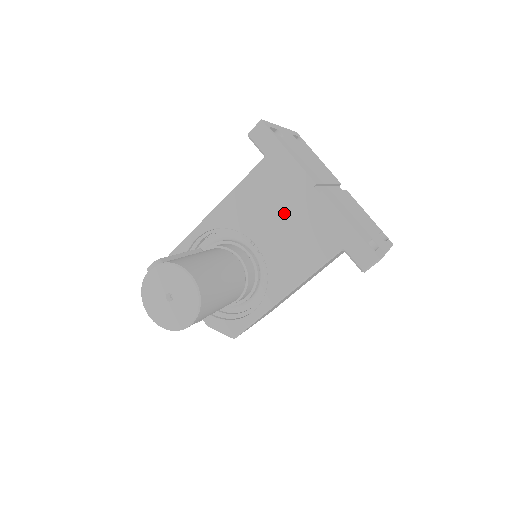
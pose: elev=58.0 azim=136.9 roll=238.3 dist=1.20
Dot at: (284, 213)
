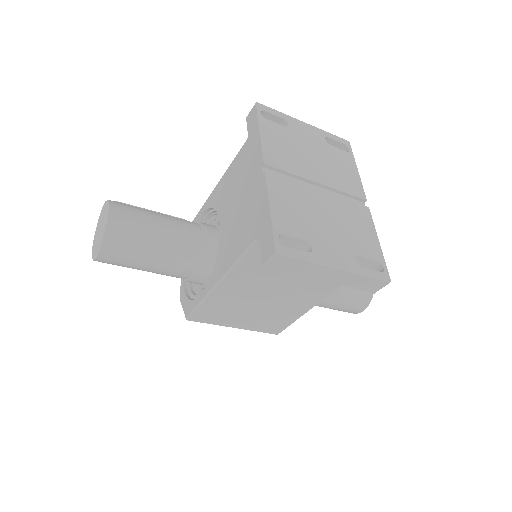
Dot at: (241, 194)
